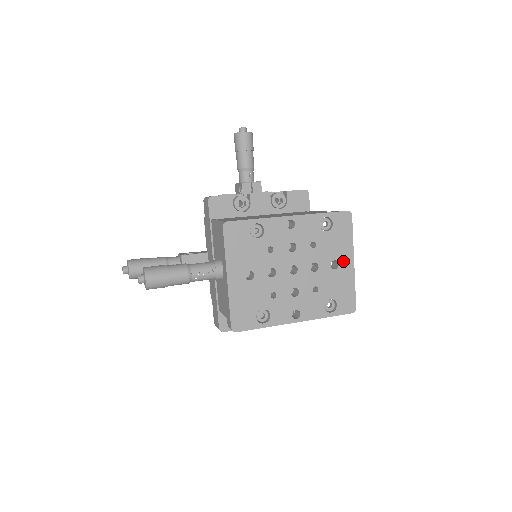
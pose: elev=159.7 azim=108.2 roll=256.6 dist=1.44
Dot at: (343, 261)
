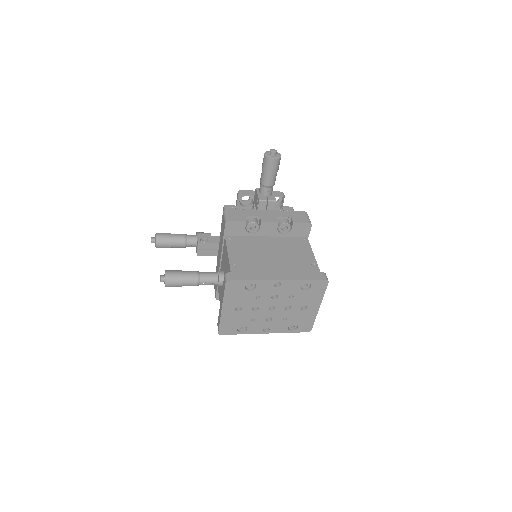
Dot at: (311, 306)
